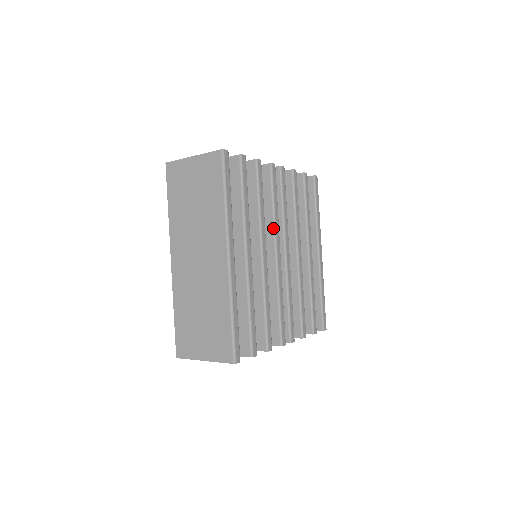
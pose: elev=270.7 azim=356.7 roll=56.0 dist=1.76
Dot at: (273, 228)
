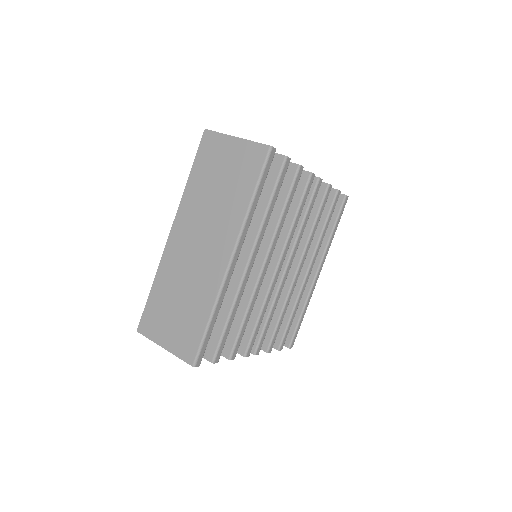
Dot at: (286, 239)
